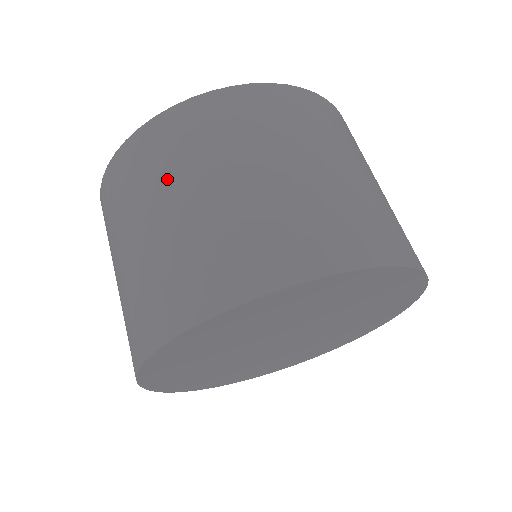
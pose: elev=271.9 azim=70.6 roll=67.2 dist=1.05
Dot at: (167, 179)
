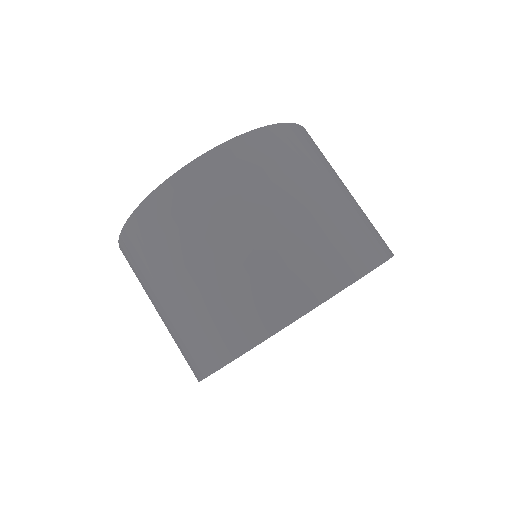
Dot at: (184, 245)
